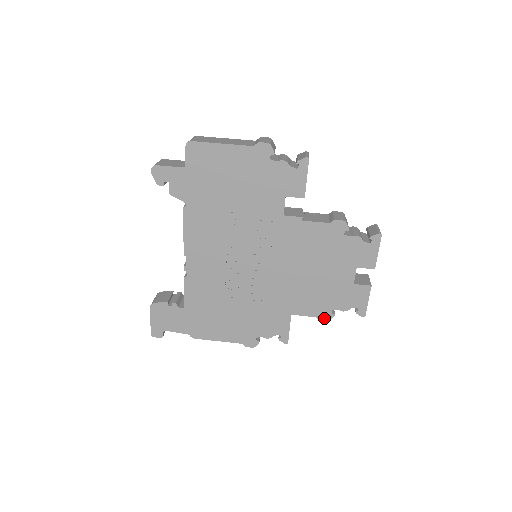
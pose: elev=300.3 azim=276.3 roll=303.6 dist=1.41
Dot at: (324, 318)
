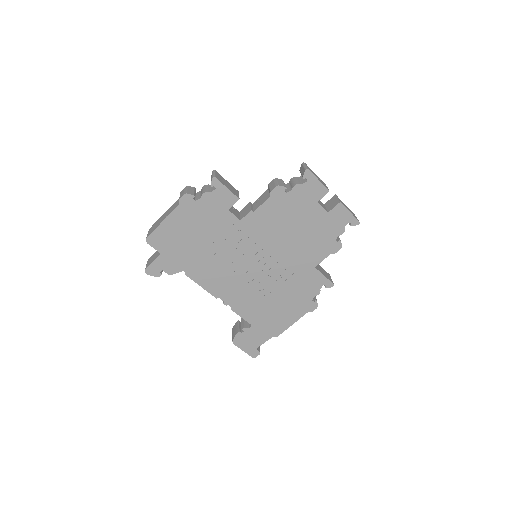
Dot at: (336, 249)
